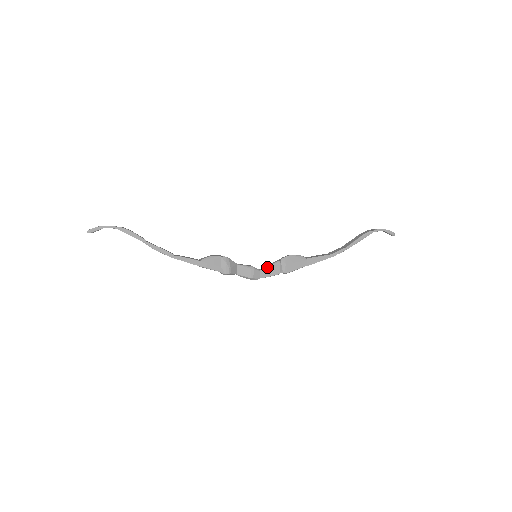
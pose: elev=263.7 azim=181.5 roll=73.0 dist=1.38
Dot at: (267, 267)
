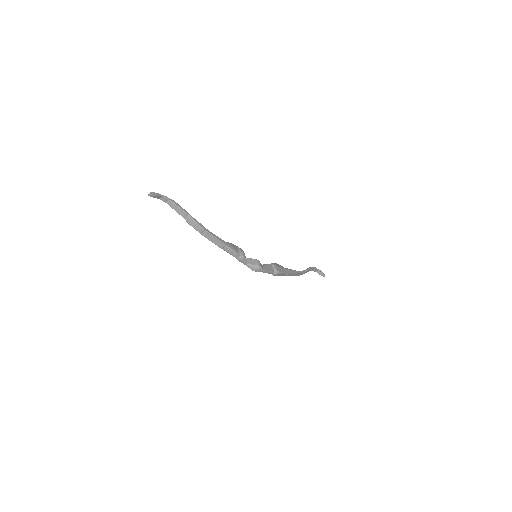
Dot at: (265, 264)
